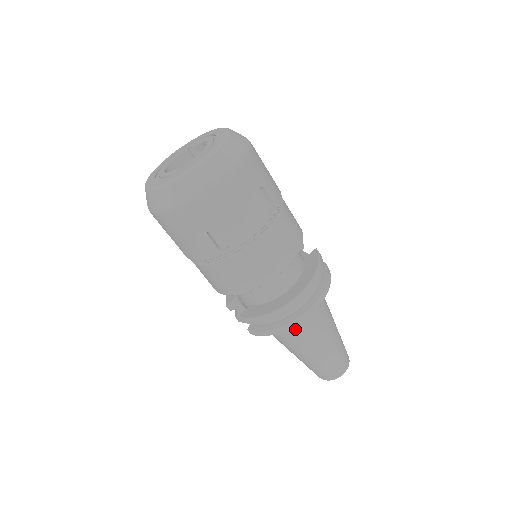
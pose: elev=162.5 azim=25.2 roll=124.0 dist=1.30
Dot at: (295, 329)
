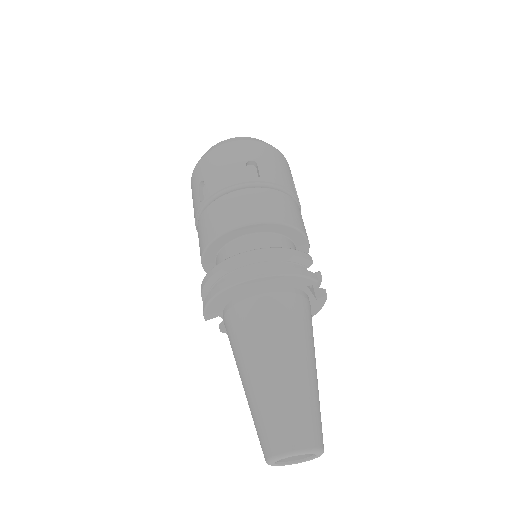
Dot at: (237, 319)
